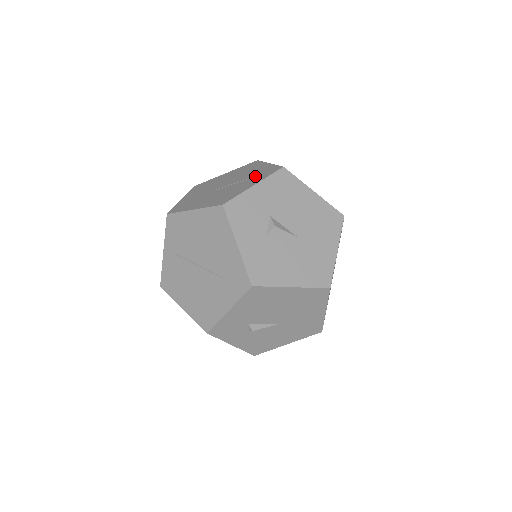
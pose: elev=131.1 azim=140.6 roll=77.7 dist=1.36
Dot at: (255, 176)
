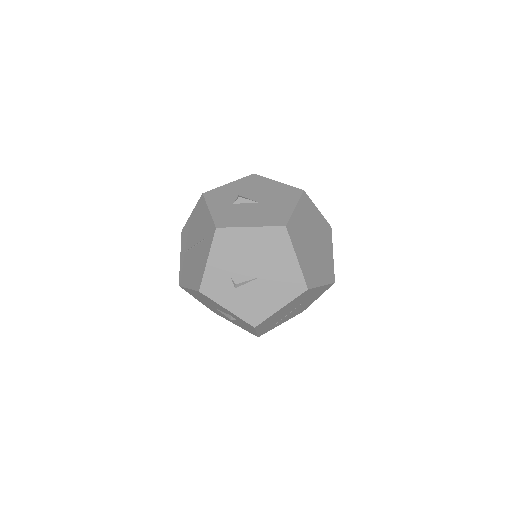
Dot at: occluded
